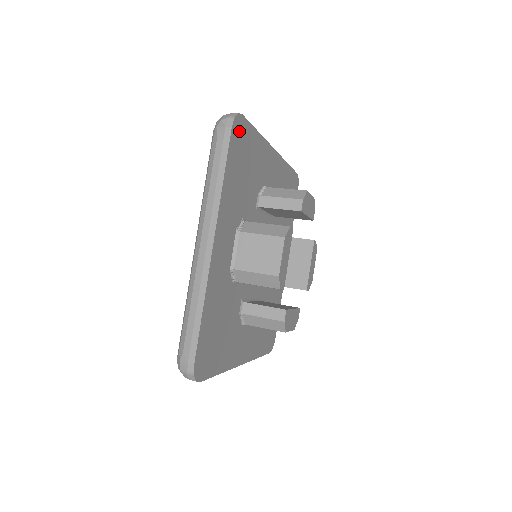
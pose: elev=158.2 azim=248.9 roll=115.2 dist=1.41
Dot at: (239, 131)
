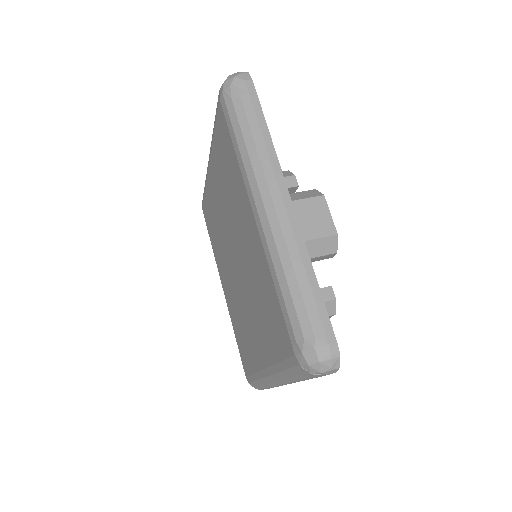
Dot at: occluded
